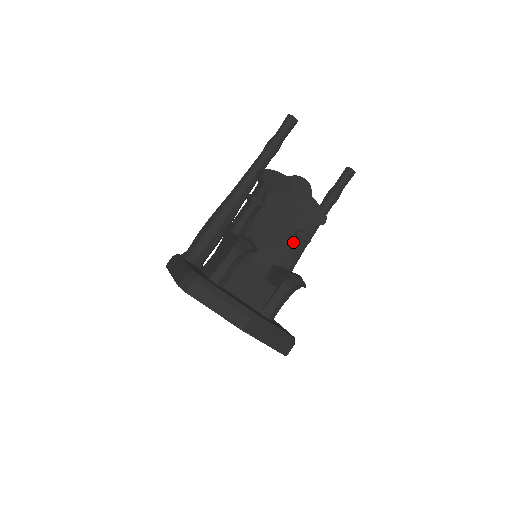
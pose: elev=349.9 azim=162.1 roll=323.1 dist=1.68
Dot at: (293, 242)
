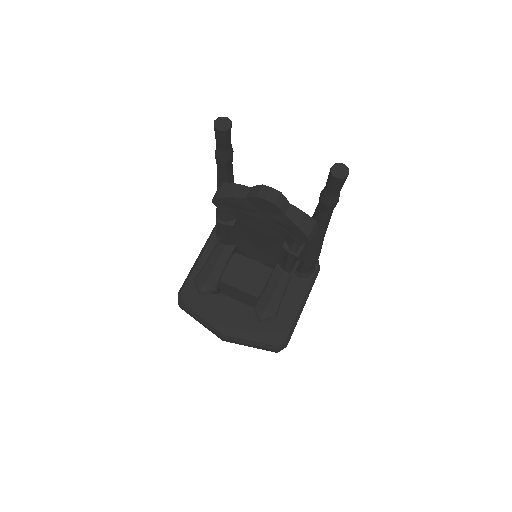
Dot at: occluded
